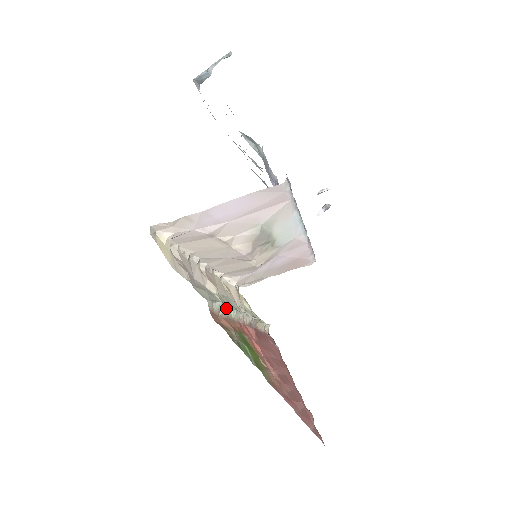
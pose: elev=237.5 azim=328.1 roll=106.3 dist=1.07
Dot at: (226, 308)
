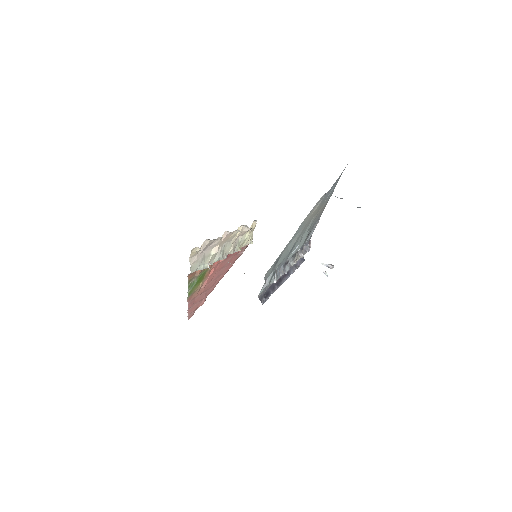
Dot at: (205, 268)
